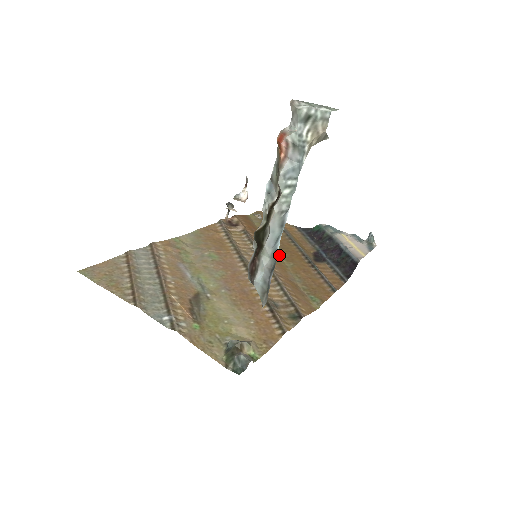
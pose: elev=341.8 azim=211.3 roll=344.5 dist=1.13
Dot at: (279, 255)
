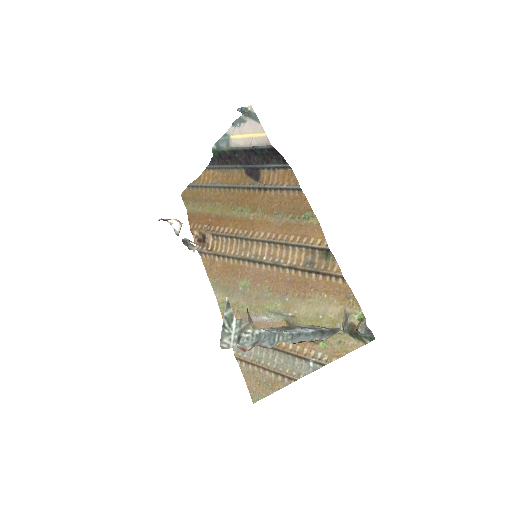
Dot at: (246, 214)
